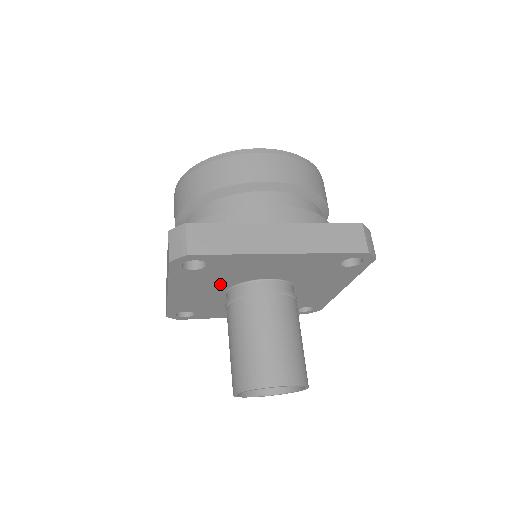
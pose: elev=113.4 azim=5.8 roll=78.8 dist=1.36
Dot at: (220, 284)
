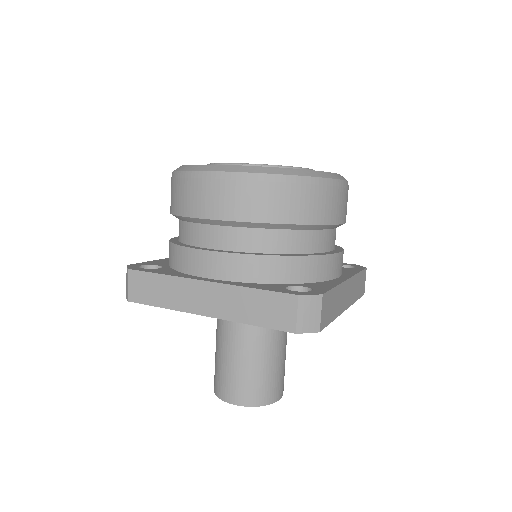
Dot at: occluded
